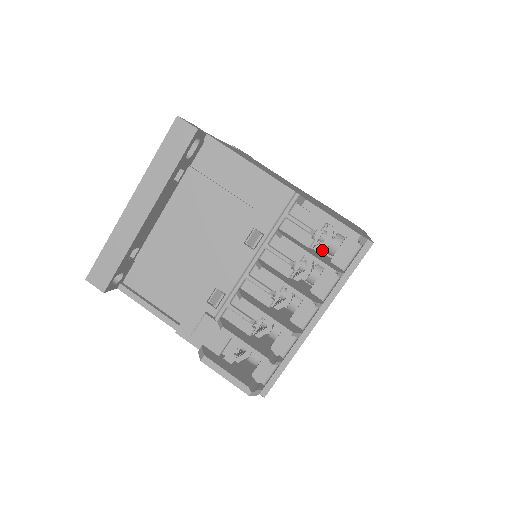
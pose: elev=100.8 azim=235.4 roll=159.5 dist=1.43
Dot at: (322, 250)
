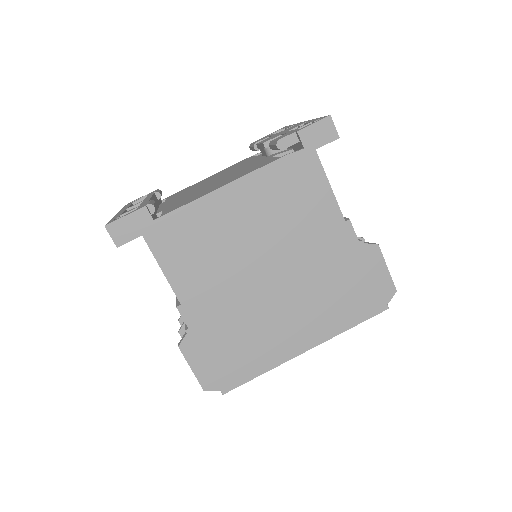
Dot at: occluded
